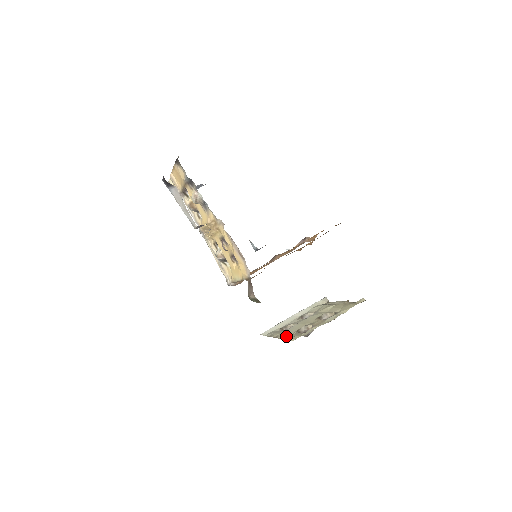
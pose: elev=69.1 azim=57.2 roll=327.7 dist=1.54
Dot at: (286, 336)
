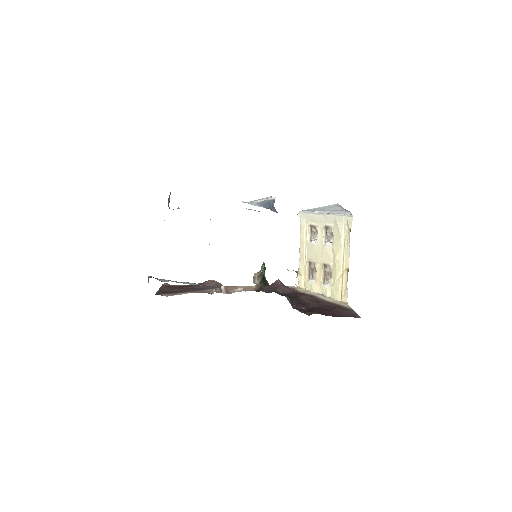
Dot at: (301, 263)
